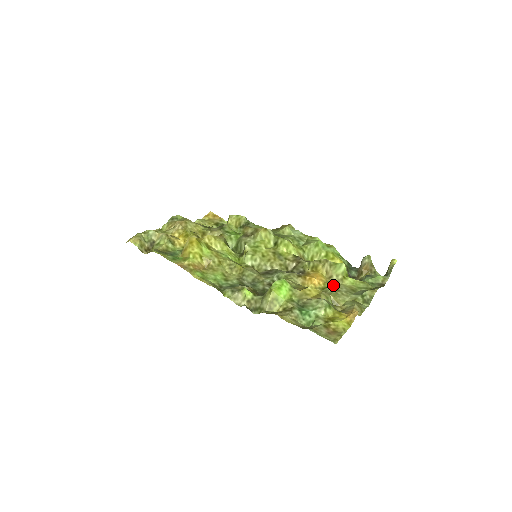
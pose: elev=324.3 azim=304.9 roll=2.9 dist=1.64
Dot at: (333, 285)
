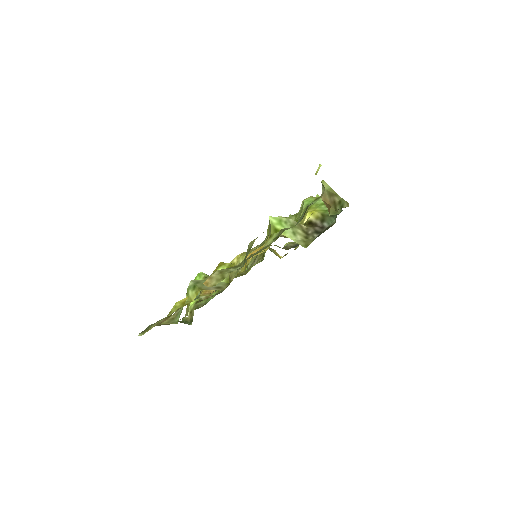
Dot at: occluded
